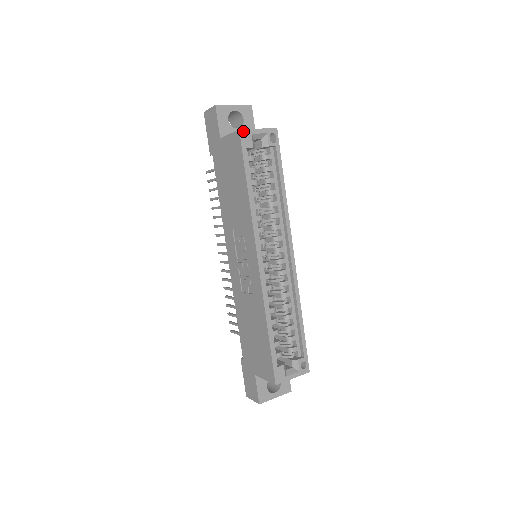
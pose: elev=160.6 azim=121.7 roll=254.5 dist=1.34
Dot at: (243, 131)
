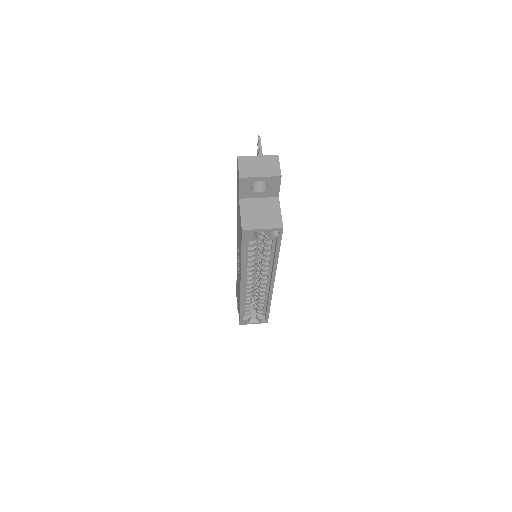
Dot at: (246, 231)
